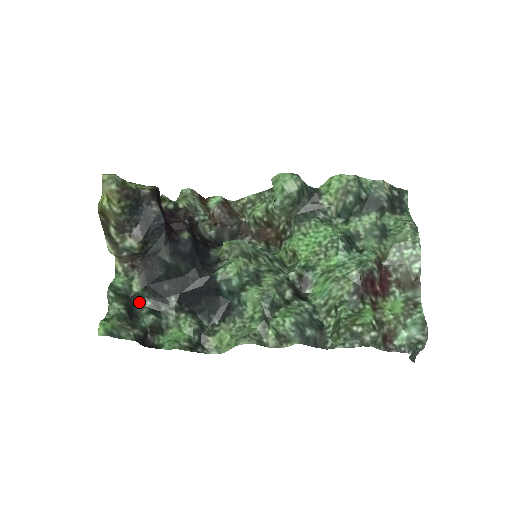
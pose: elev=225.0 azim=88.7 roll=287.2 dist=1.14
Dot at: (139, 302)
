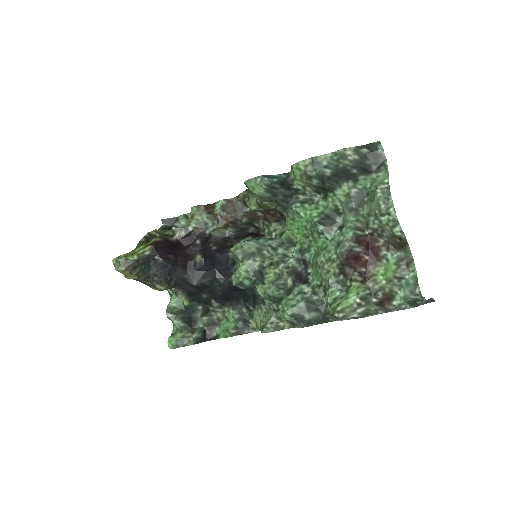
Dot at: (193, 309)
